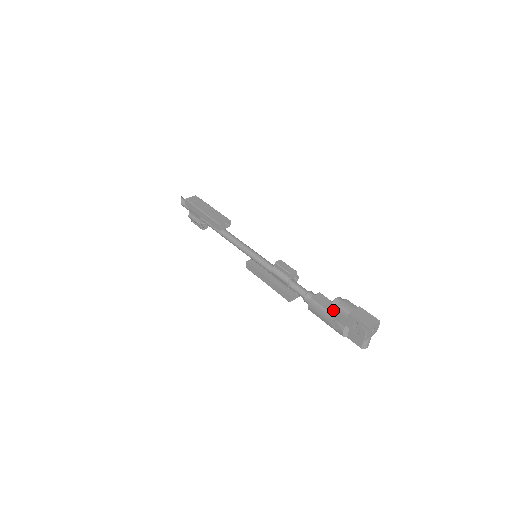
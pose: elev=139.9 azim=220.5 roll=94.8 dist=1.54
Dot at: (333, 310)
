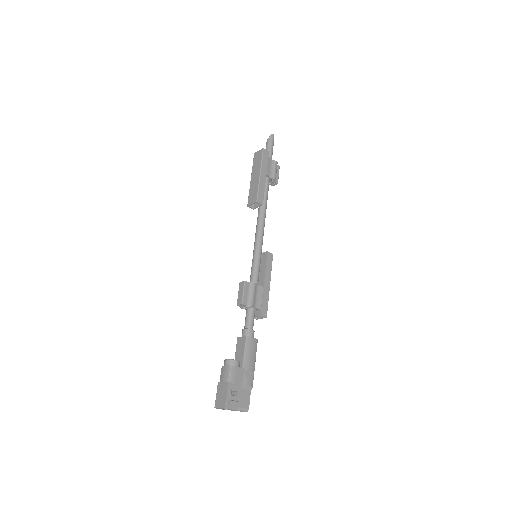
Dot at: occluded
